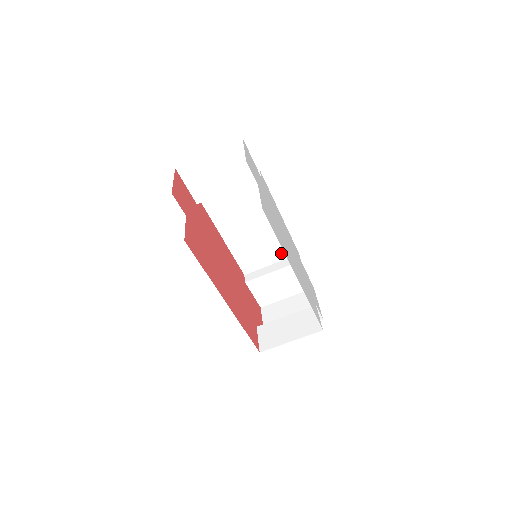
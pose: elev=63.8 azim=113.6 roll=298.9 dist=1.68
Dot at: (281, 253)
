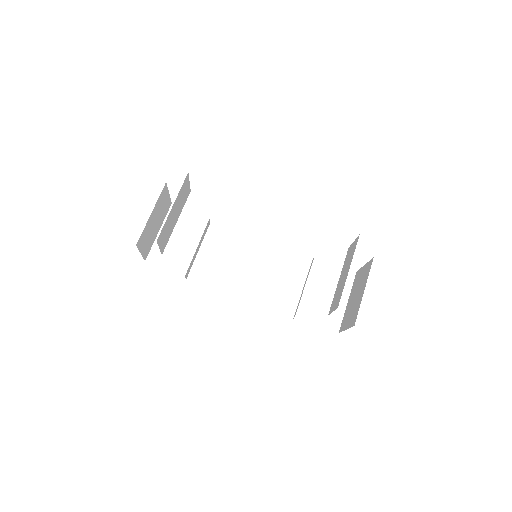
Dot at: (298, 272)
